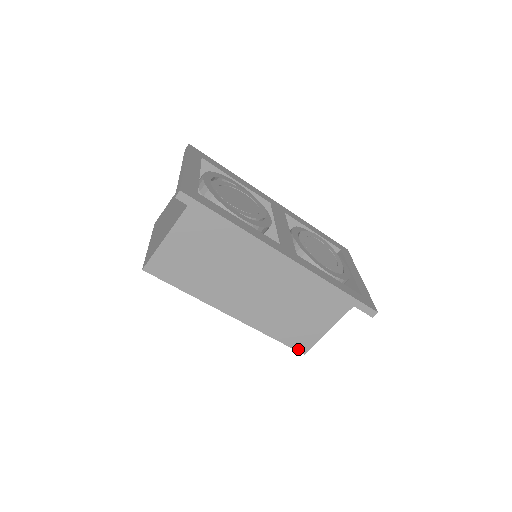
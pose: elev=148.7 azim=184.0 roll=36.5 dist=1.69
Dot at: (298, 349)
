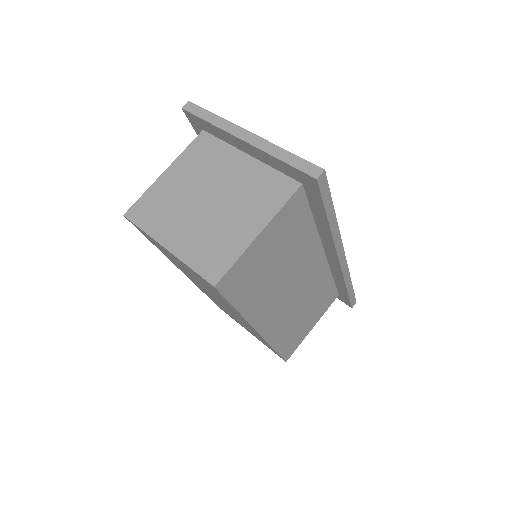
Dot at: (285, 357)
